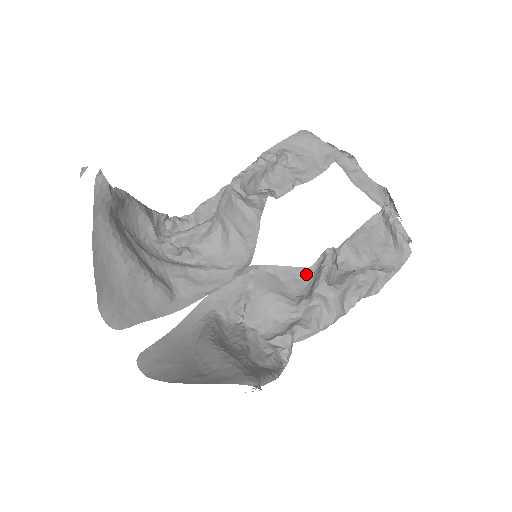
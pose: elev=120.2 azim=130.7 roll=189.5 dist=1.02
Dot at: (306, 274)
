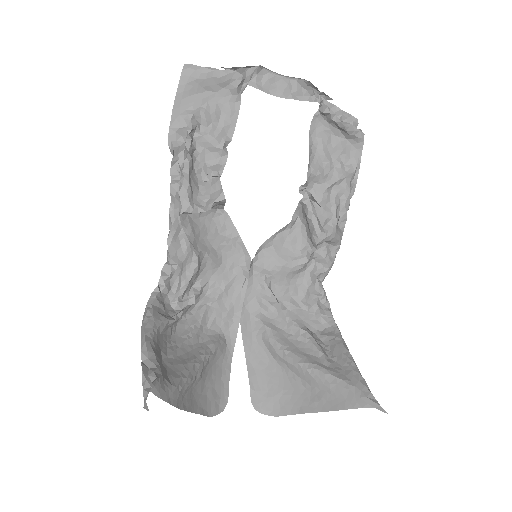
Dot at: (294, 224)
